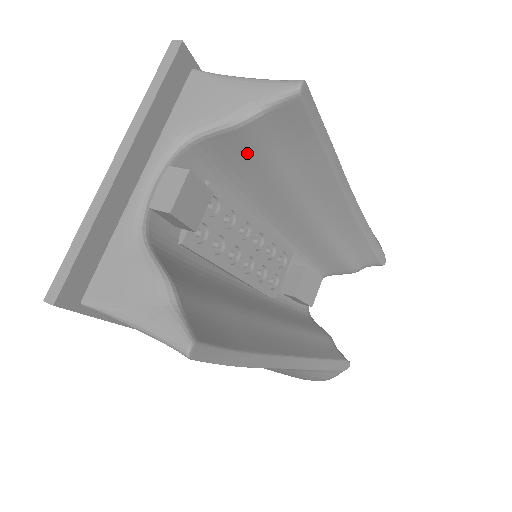
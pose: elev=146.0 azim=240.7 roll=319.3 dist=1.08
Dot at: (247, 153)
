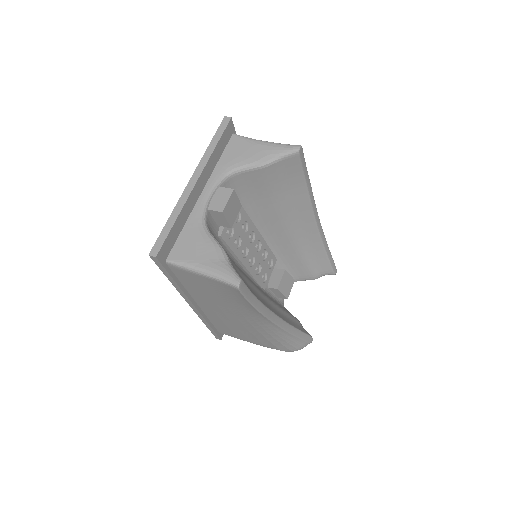
Dot at: (263, 185)
